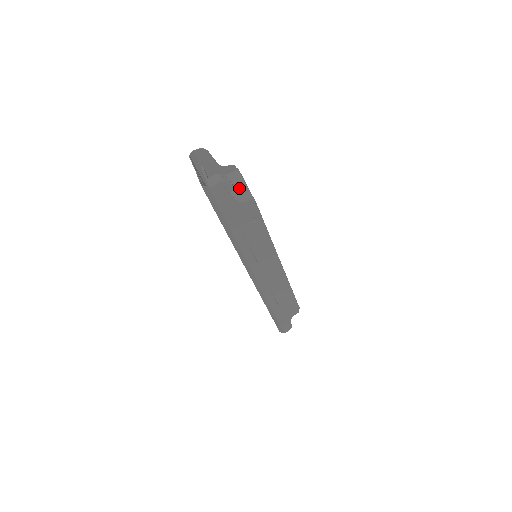
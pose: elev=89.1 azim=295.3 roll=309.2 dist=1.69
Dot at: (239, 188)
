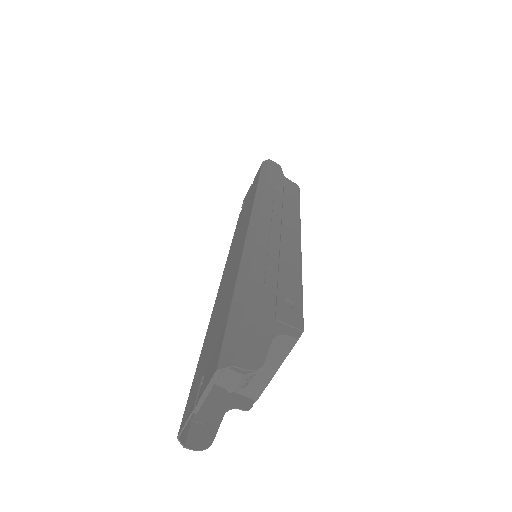
Dot at: (264, 366)
